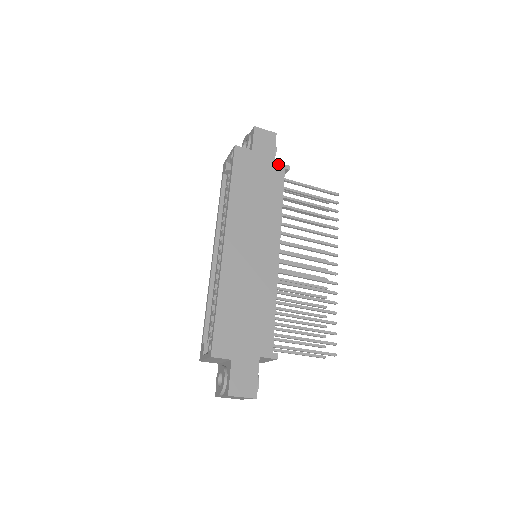
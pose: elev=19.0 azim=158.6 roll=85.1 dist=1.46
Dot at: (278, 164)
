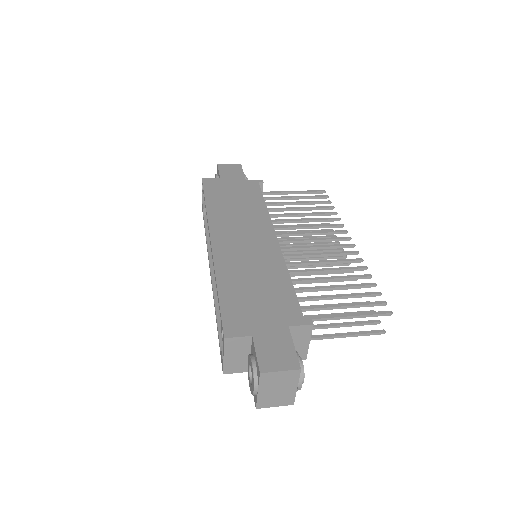
Dot at: (250, 181)
